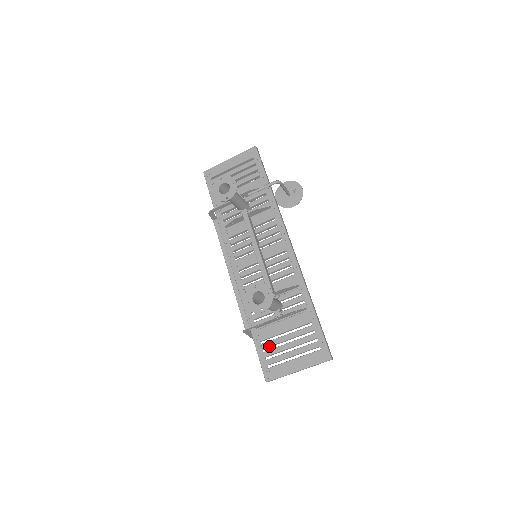
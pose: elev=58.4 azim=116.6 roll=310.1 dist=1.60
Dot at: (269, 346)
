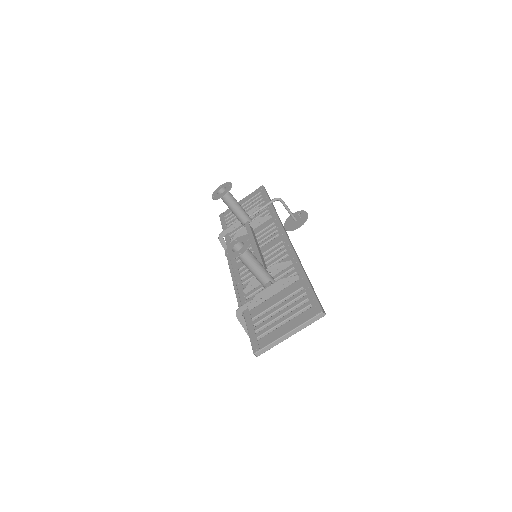
Dot at: (260, 320)
